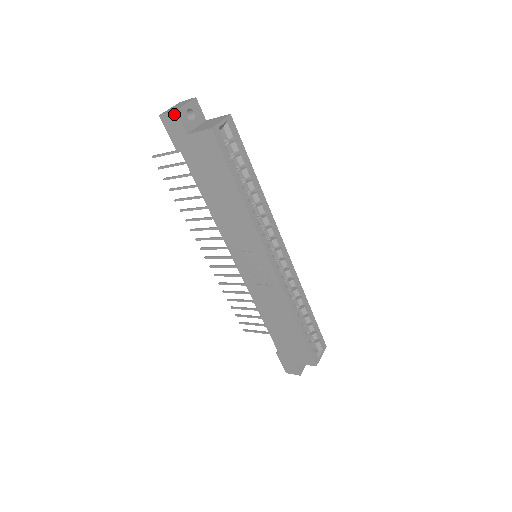
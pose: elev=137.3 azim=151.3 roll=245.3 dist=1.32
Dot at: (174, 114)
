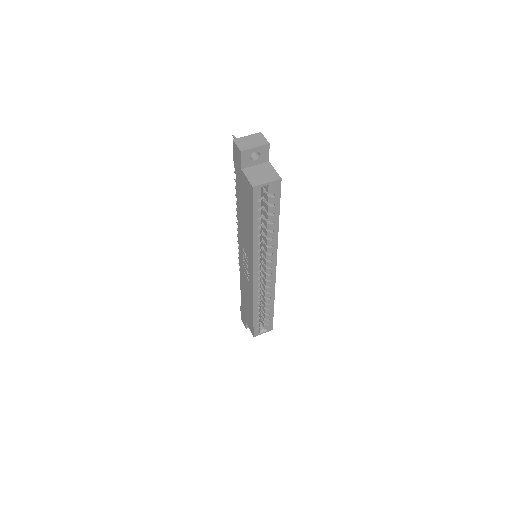
Dot at: (239, 151)
